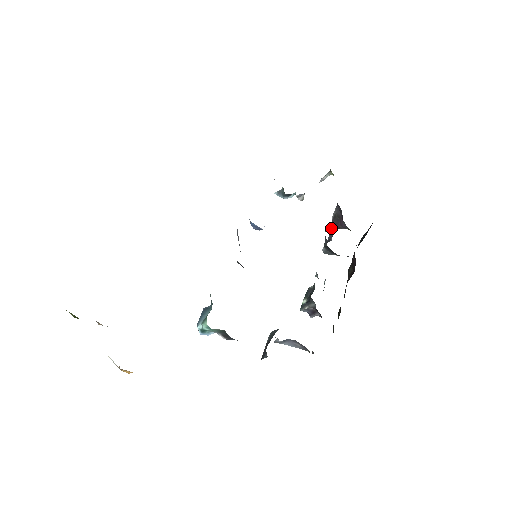
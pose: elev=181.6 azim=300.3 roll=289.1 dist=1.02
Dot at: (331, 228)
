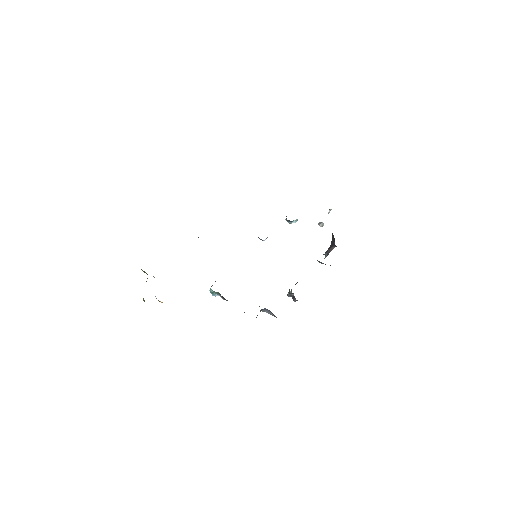
Dot at: (330, 246)
